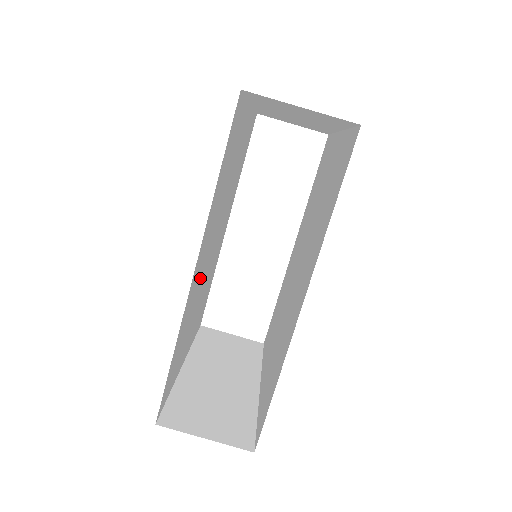
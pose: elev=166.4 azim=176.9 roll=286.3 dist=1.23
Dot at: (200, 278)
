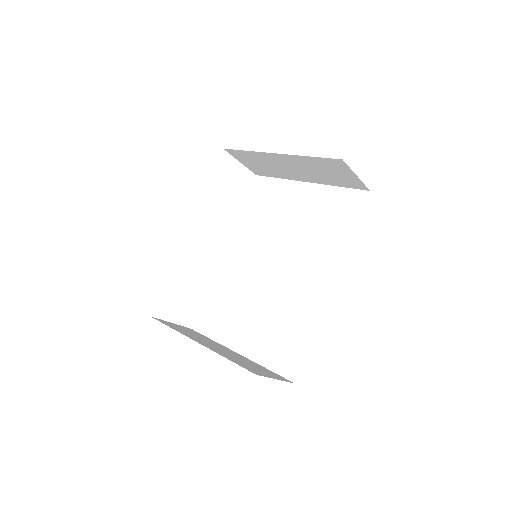
Dot at: occluded
